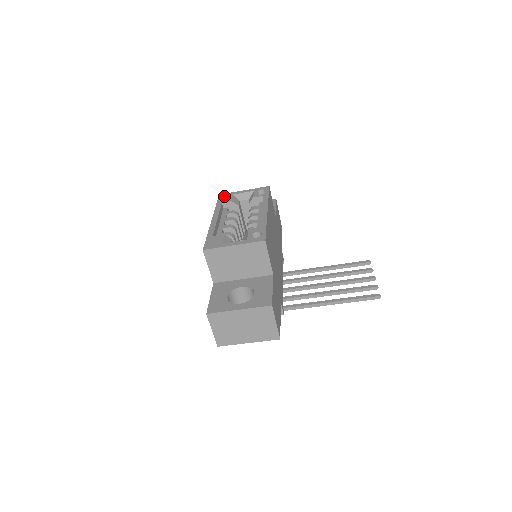
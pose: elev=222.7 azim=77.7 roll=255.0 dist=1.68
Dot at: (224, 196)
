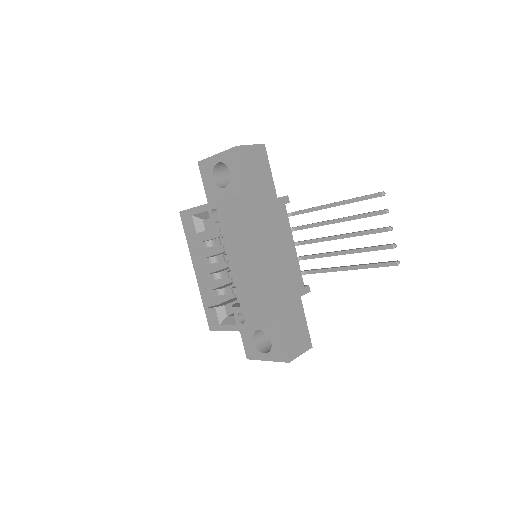
Dot at: (185, 218)
